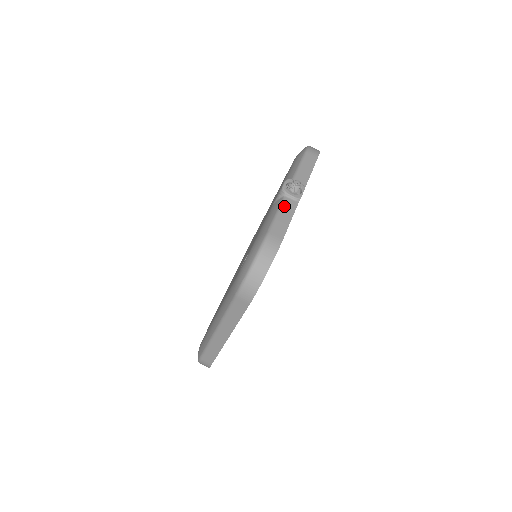
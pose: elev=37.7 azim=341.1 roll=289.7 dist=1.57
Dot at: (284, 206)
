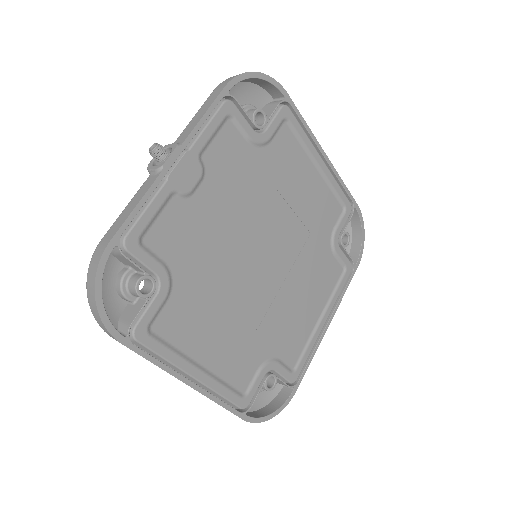
Dot at: (139, 190)
